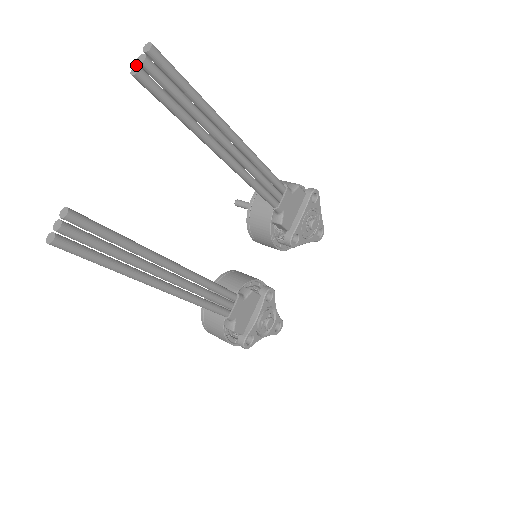
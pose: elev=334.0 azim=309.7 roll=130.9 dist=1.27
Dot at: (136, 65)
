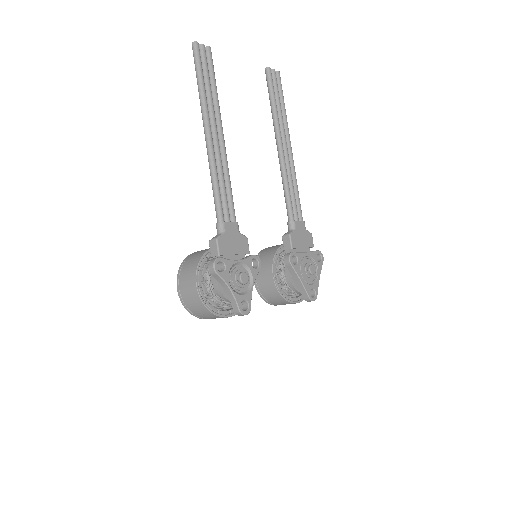
Dot at: (269, 70)
